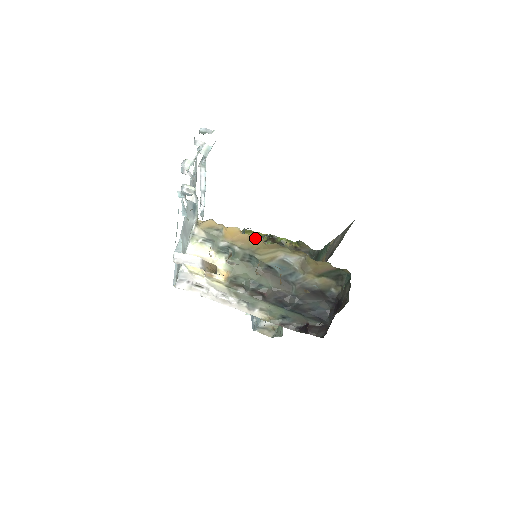
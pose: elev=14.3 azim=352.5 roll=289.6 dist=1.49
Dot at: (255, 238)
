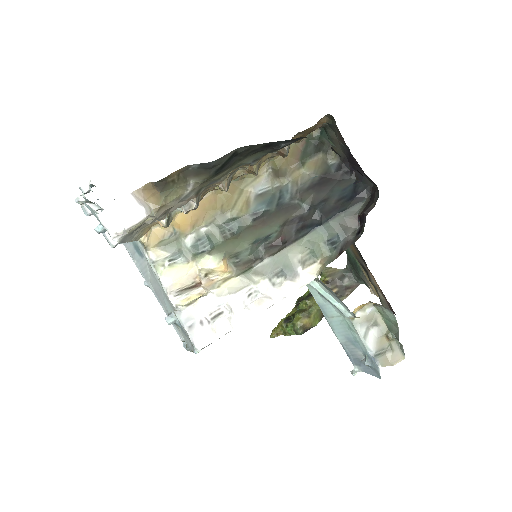
Dot at: (208, 200)
